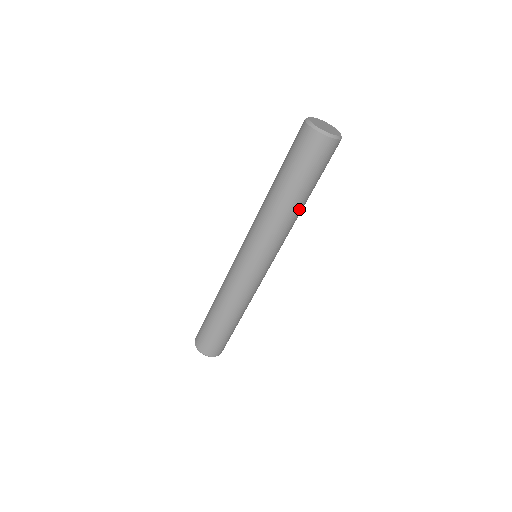
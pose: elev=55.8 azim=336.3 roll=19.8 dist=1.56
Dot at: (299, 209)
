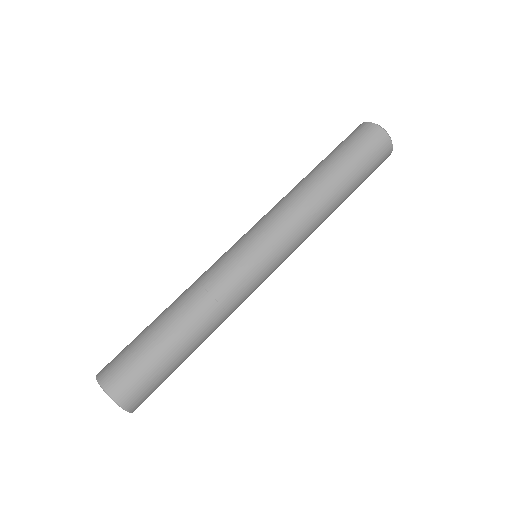
Dot at: (326, 189)
